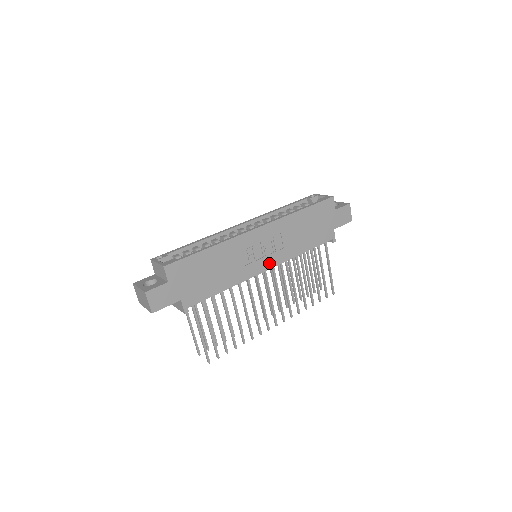
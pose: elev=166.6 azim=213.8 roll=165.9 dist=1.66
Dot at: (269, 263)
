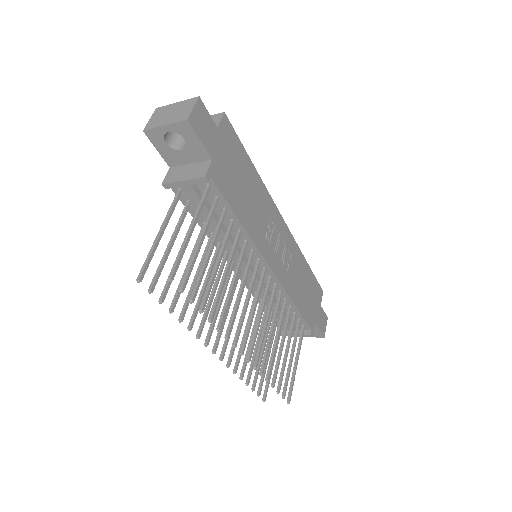
Dot at: (275, 265)
